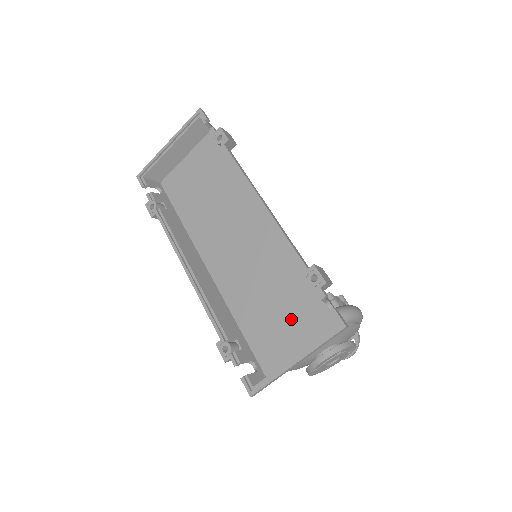
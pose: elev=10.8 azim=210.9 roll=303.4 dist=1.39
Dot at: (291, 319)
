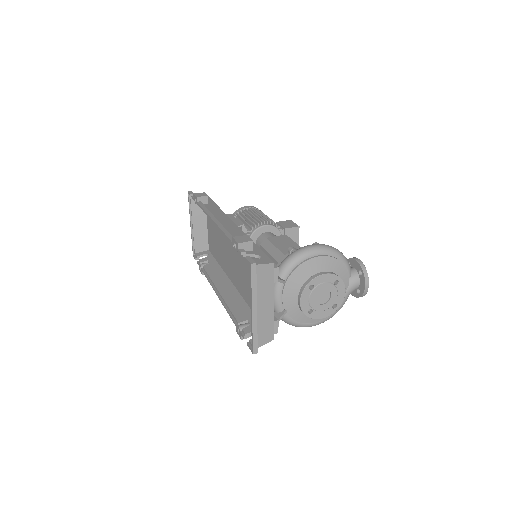
Dot at: occluded
